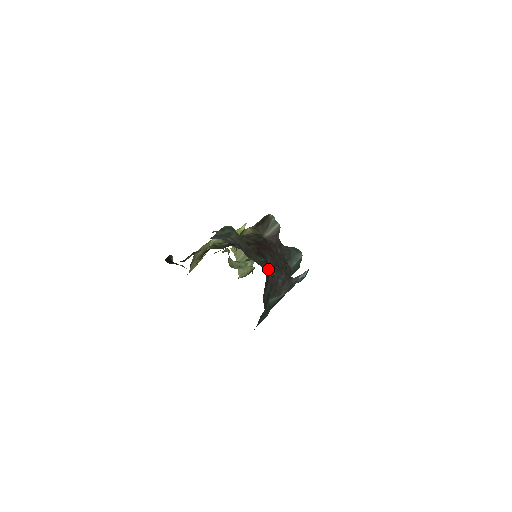
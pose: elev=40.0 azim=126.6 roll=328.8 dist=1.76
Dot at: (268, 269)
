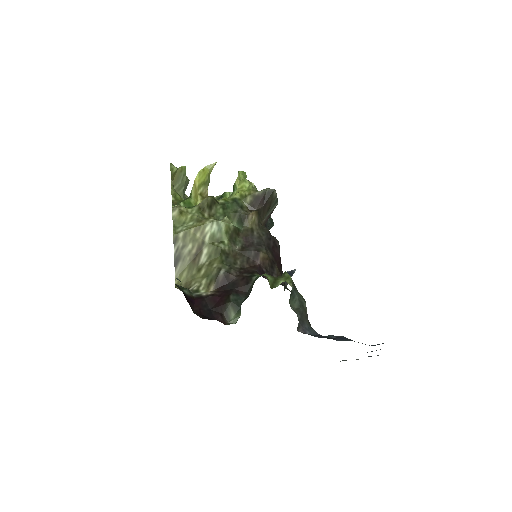
Dot at: occluded
